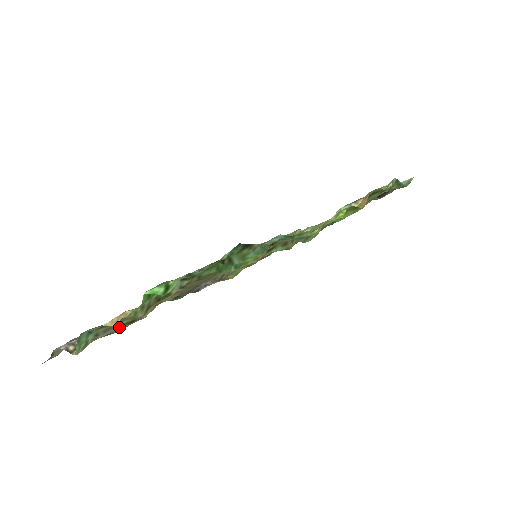
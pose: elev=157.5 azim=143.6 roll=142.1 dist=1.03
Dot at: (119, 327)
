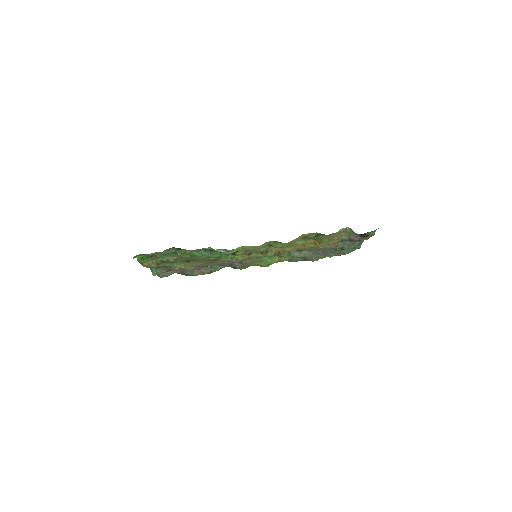
Dot at: (167, 270)
